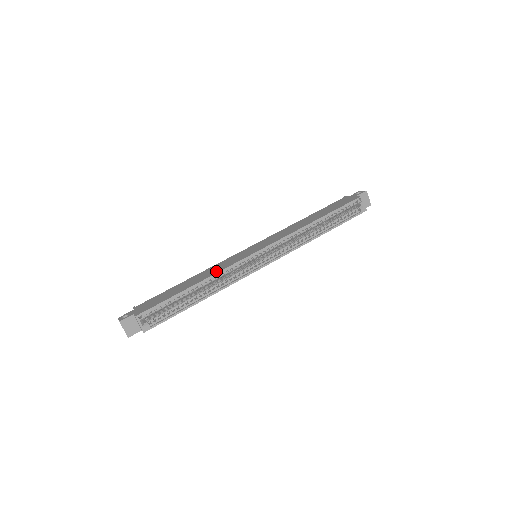
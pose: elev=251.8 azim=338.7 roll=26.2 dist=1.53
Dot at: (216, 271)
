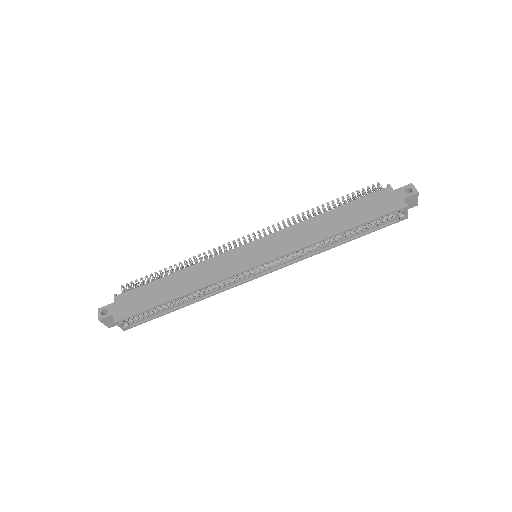
Dot at: (205, 281)
